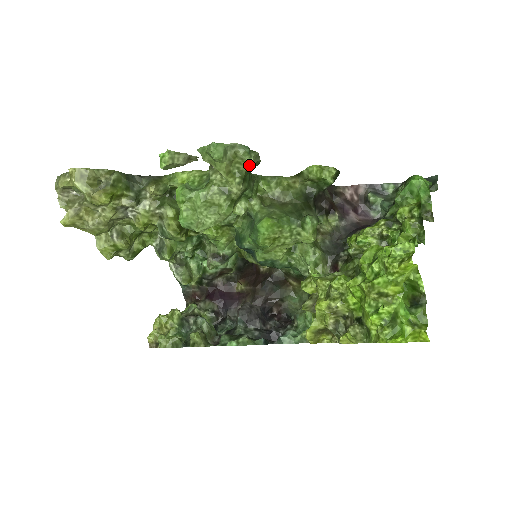
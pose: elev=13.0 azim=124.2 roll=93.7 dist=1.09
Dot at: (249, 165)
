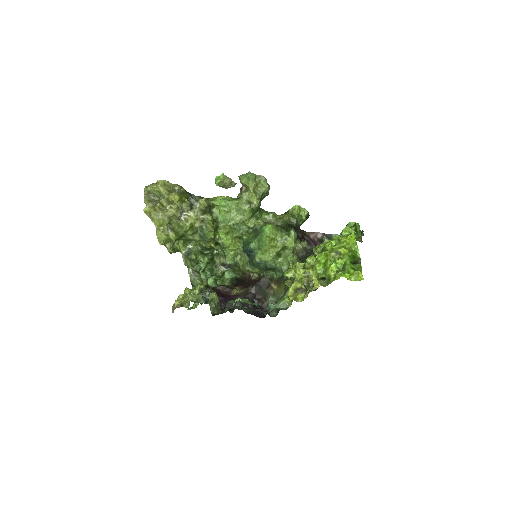
Dot at: (265, 190)
